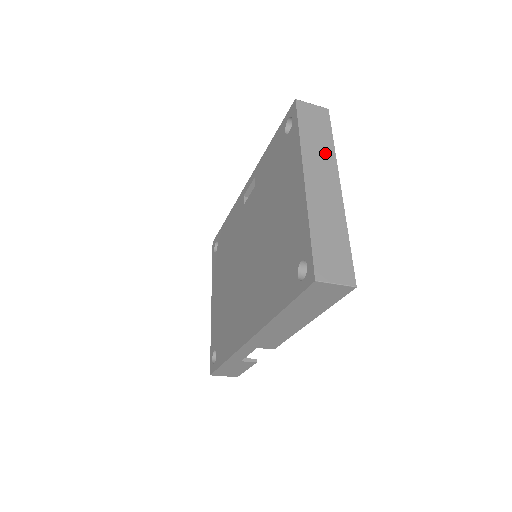
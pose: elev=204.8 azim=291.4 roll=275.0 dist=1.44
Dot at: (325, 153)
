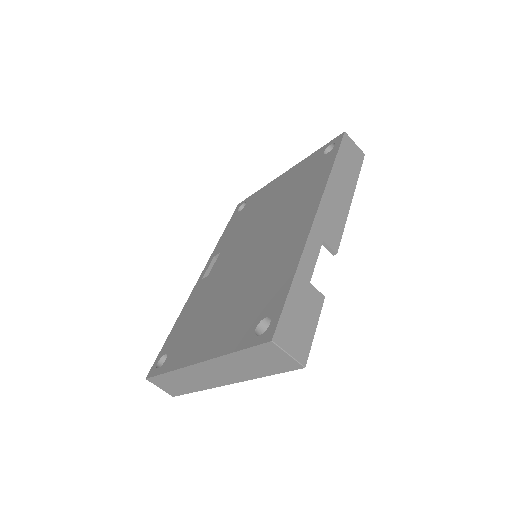
Dot at: occluded
